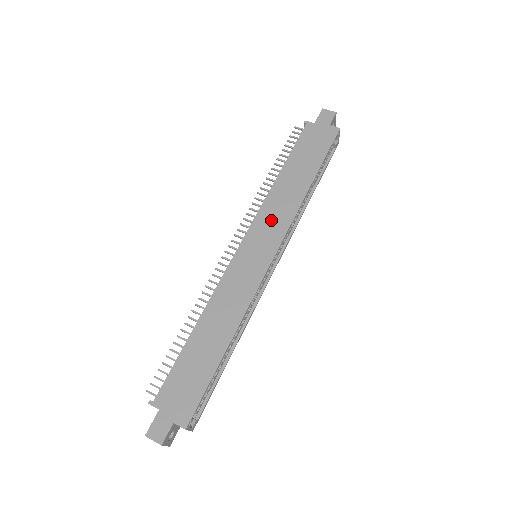
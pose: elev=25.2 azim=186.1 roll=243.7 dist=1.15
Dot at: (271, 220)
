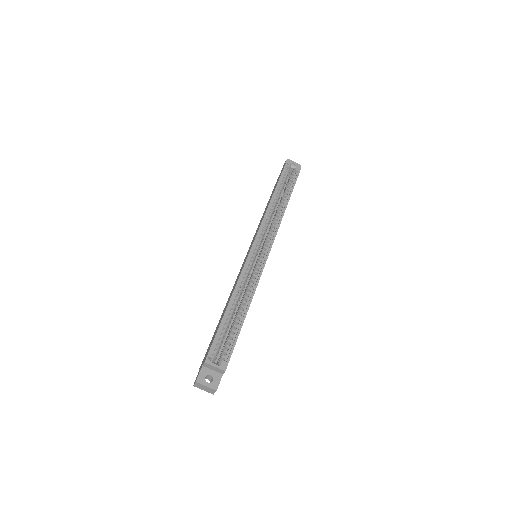
Dot at: (256, 232)
